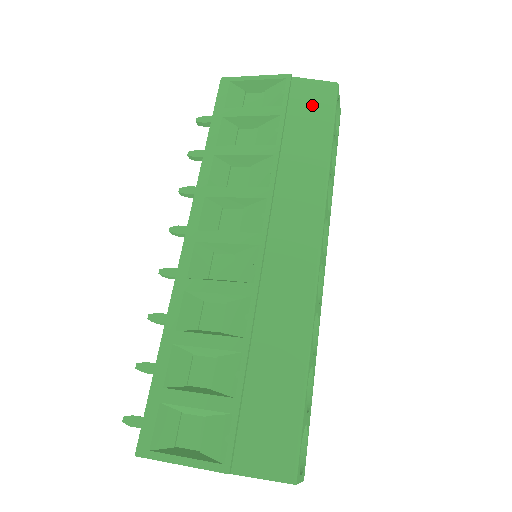
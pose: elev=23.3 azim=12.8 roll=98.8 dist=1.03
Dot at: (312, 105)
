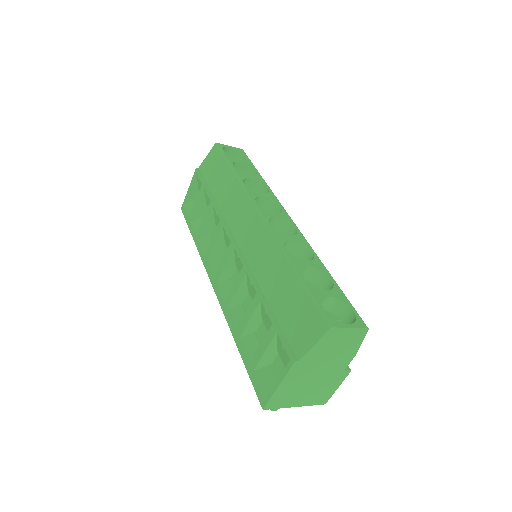
Dot at: (213, 166)
